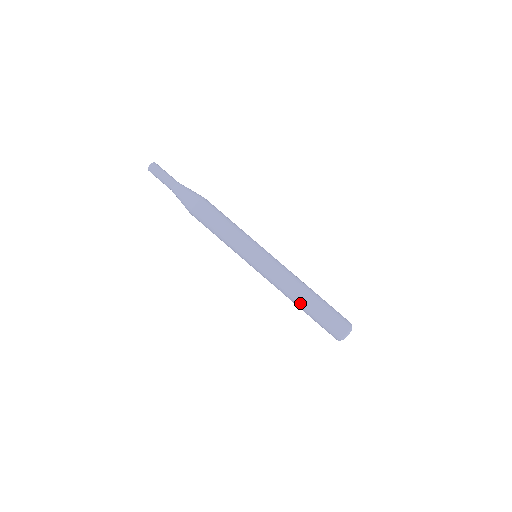
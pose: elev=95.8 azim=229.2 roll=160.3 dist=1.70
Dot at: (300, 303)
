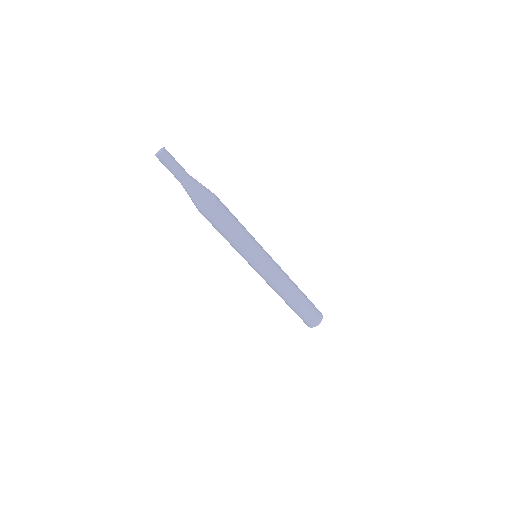
Dot at: (291, 299)
